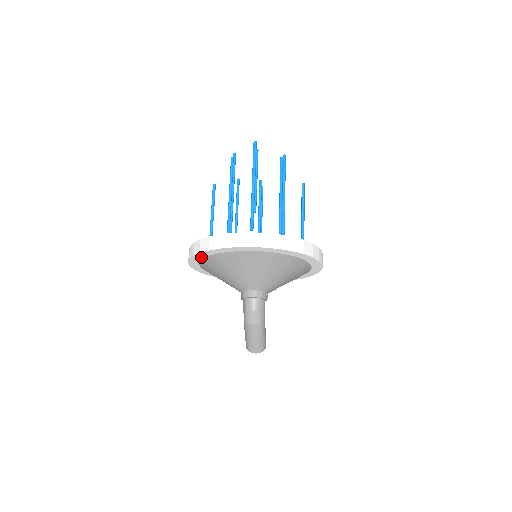
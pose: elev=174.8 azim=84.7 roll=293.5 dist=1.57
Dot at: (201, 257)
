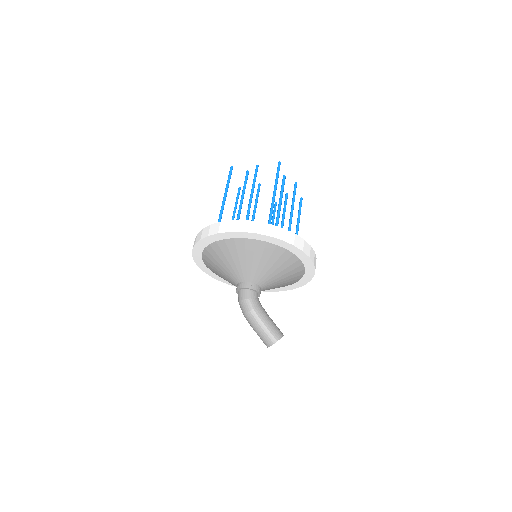
Dot at: (209, 271)
